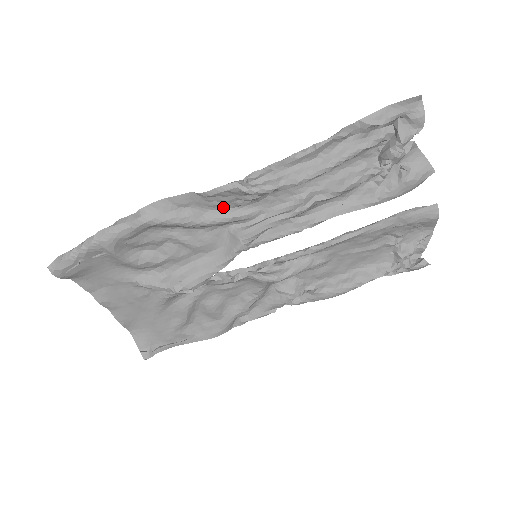
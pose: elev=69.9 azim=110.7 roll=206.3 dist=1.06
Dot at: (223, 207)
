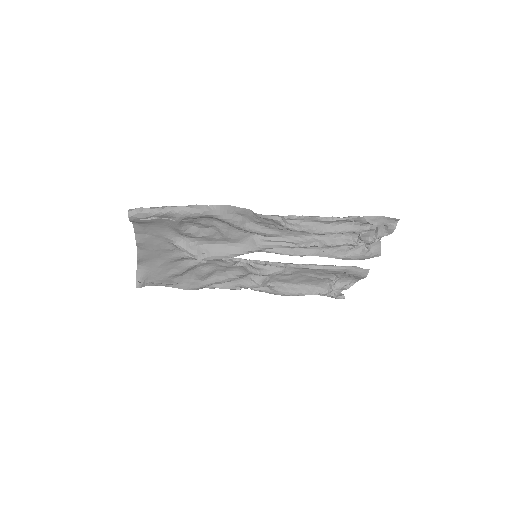
Dot at: (260, 224)
